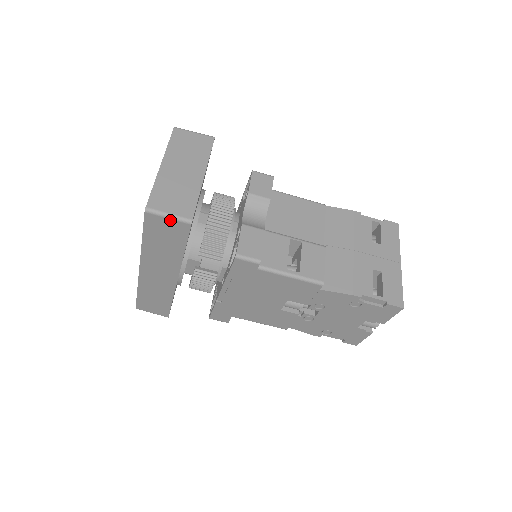
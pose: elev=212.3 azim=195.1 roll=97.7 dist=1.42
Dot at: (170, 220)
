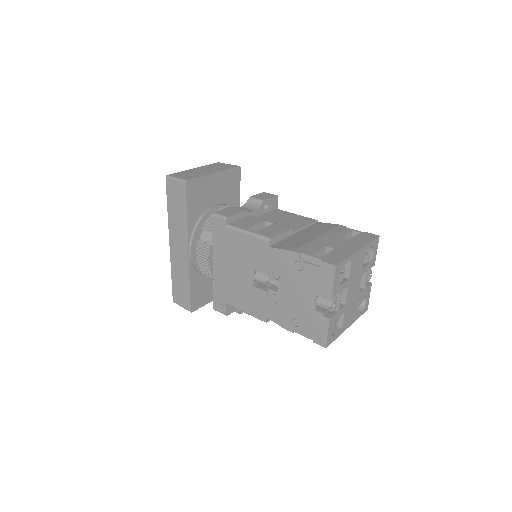
Dot at: (176, 182)
